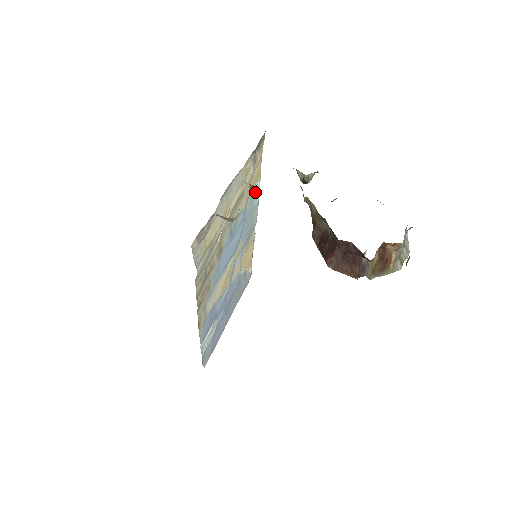
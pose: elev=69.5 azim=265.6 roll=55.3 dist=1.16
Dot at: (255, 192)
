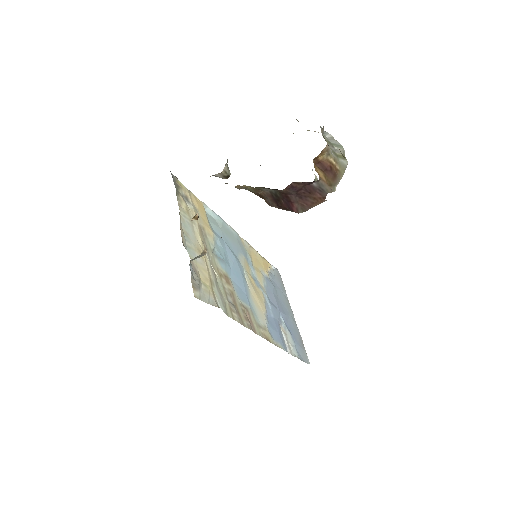
Dot at: (212, 216)
